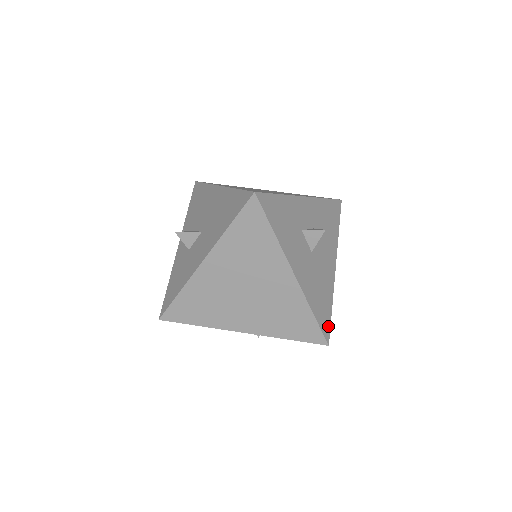
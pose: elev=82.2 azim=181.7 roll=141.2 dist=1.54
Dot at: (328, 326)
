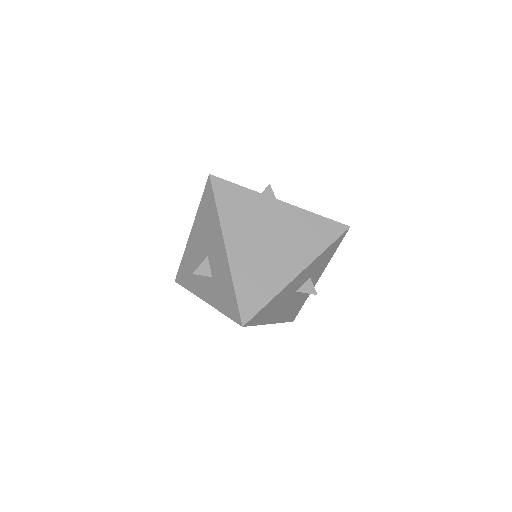
Dot at: occluded
